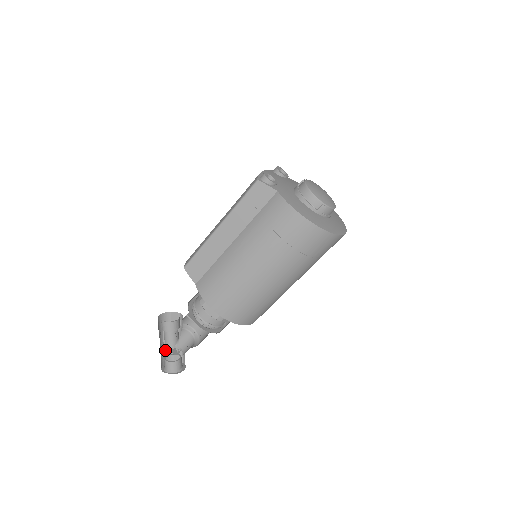
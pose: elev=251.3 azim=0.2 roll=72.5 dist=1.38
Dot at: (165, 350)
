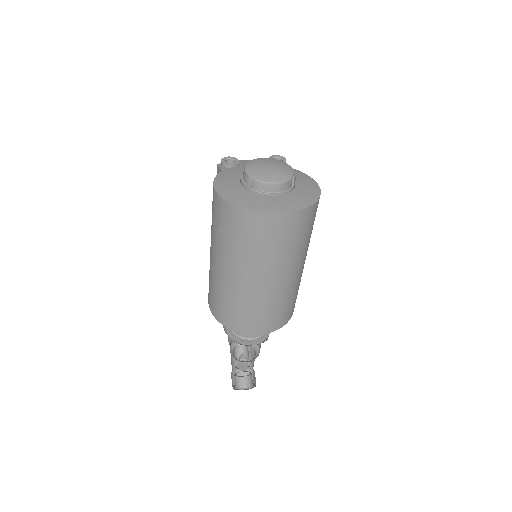
Dot at: occluded
